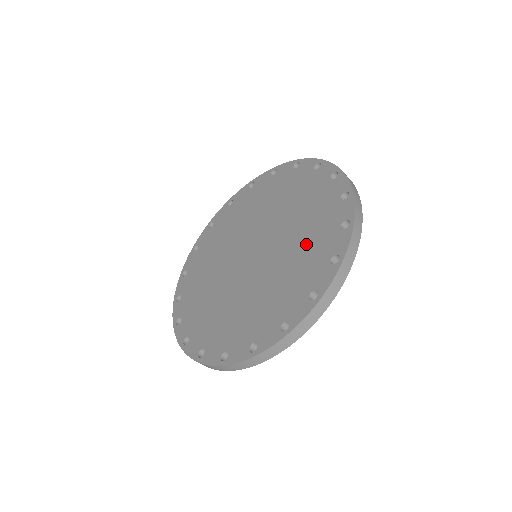
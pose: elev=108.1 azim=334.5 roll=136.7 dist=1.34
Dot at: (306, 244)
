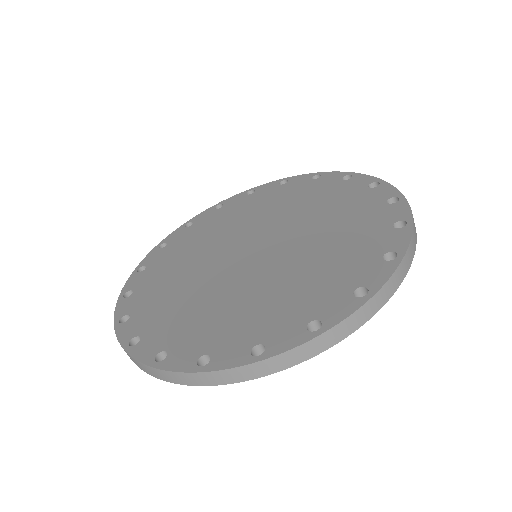
Dot at: (304, 282)
